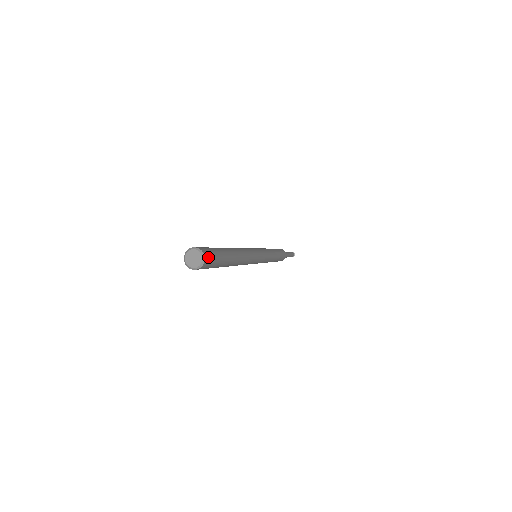
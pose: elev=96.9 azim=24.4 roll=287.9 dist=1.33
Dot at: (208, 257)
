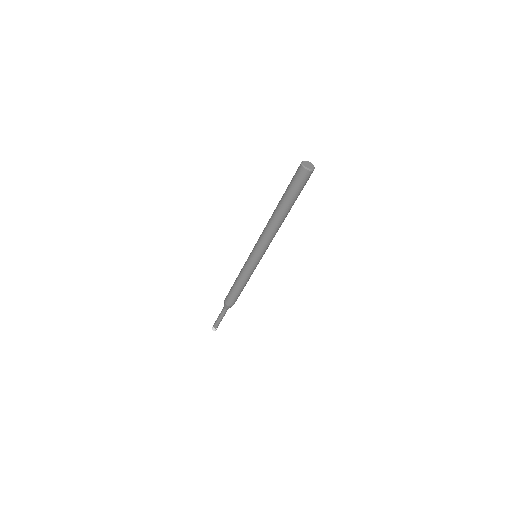
Dot at: occluded
